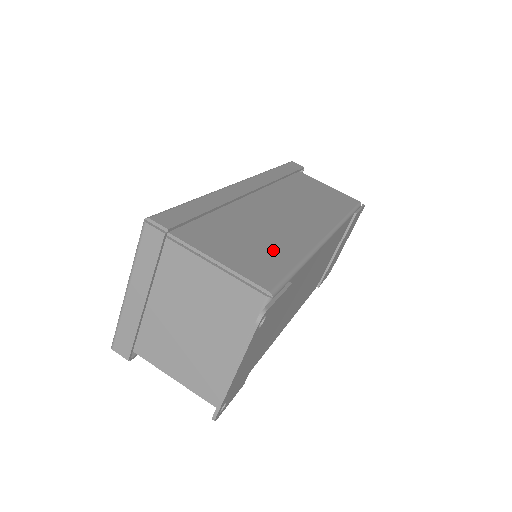
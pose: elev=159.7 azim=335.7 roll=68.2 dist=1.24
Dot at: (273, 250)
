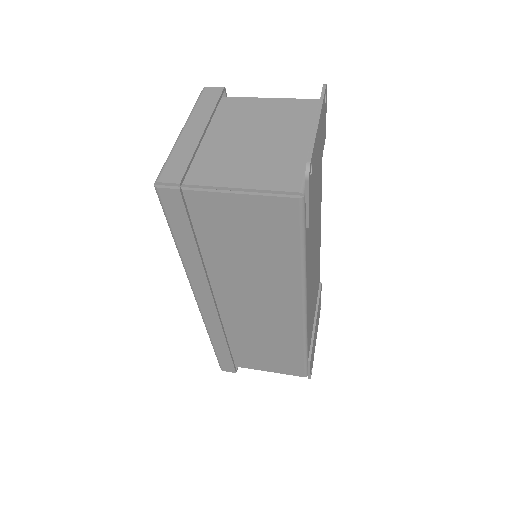
Dot at: occluded
